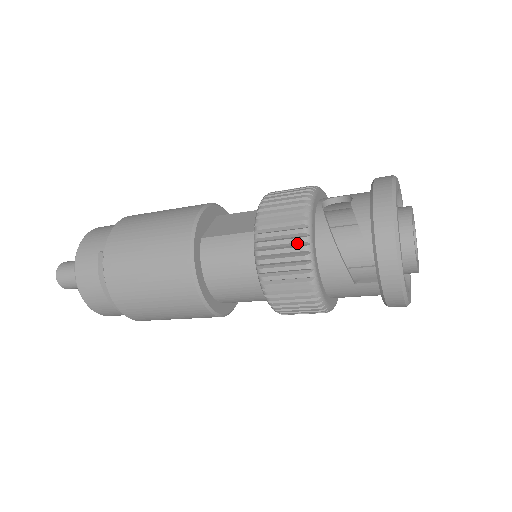
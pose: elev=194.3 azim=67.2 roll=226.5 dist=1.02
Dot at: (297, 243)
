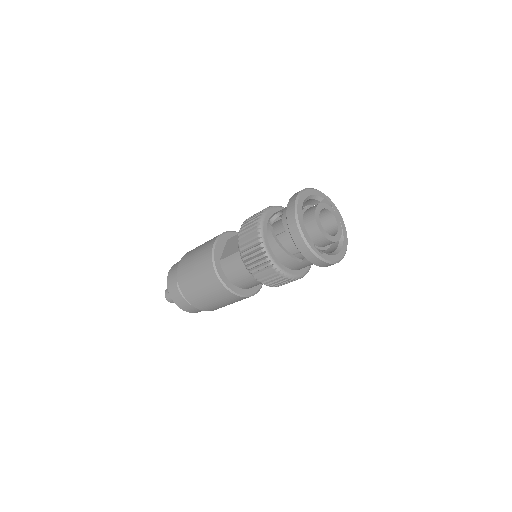
Dot at: (260, 253)
